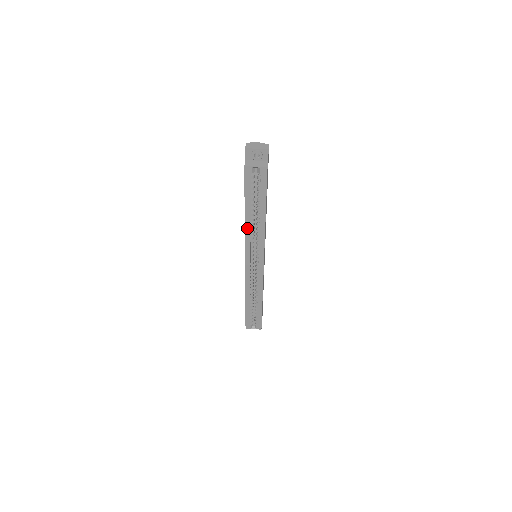
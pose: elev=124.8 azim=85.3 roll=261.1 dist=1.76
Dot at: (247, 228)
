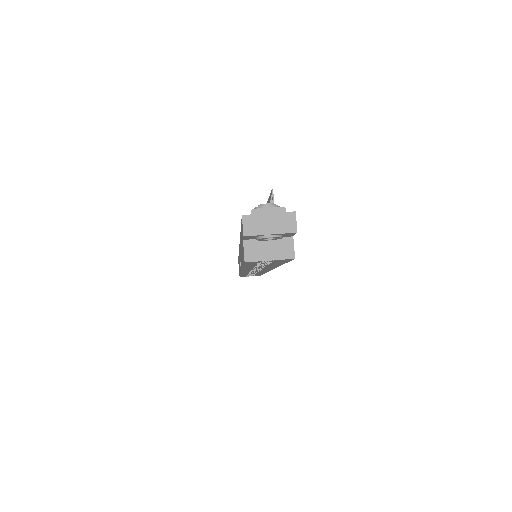
Dot at: (246, 269)
